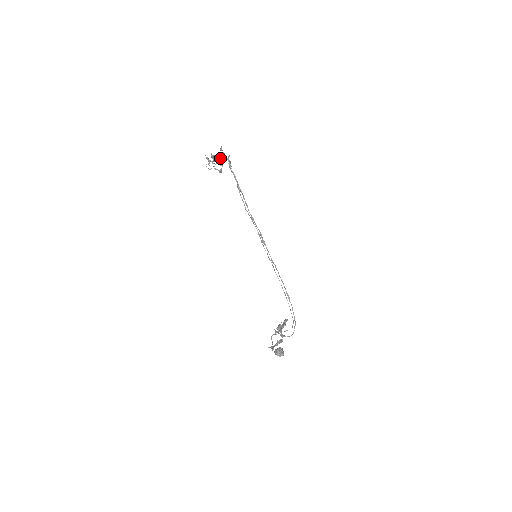
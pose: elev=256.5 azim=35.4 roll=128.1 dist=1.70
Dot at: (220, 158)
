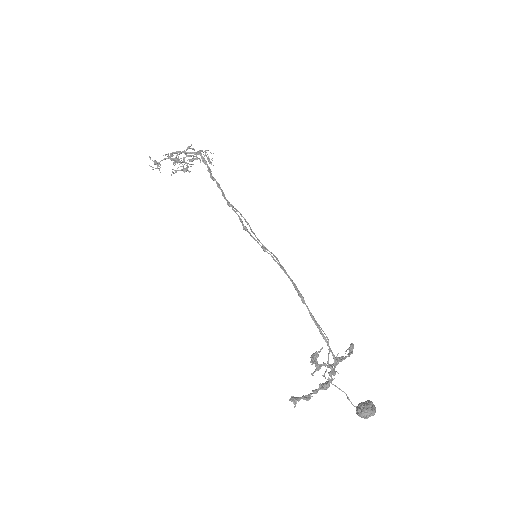
Dot at: (193, 158)
